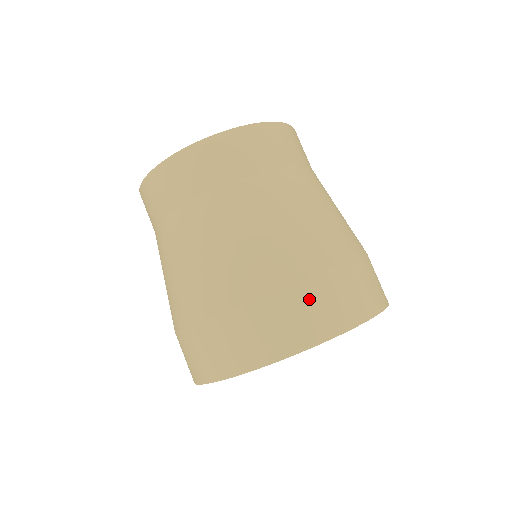
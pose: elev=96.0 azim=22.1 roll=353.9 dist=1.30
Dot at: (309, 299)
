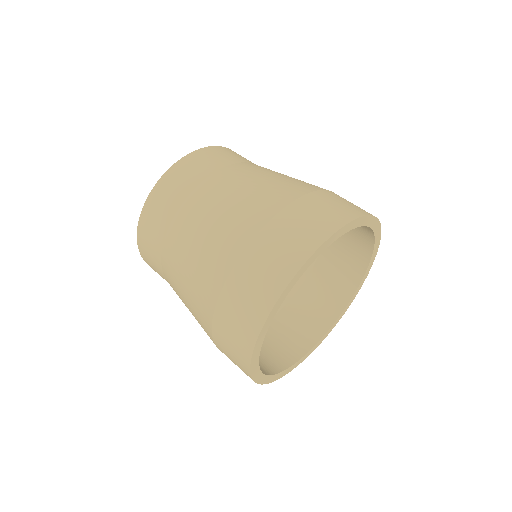
Dot at: (280, 233)
